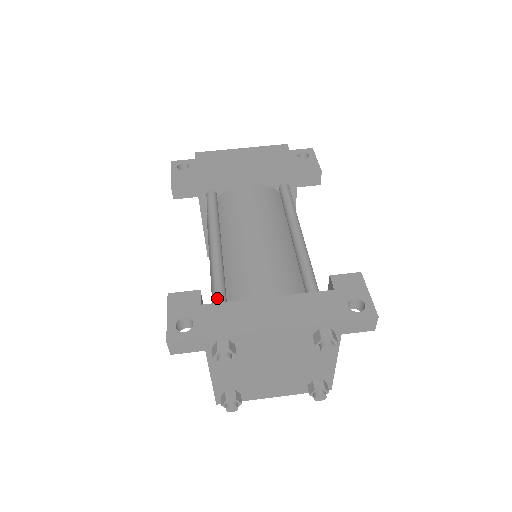
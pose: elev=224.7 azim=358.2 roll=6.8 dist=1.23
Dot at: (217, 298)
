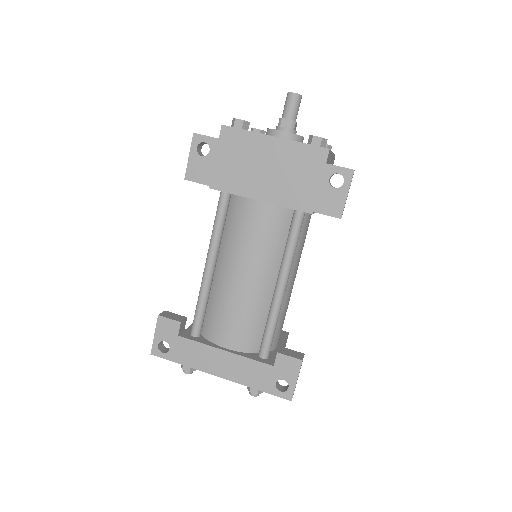
Dot at: (194, 326)
